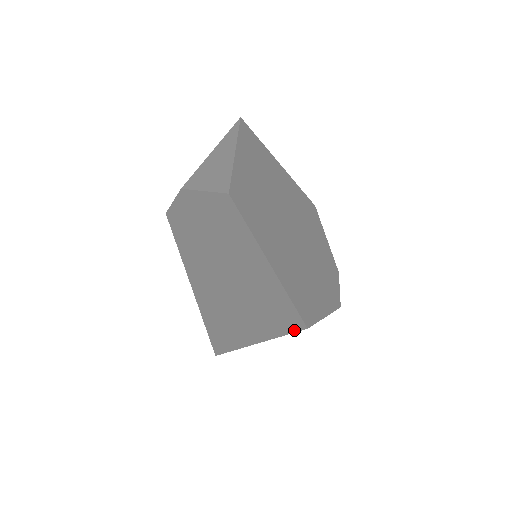
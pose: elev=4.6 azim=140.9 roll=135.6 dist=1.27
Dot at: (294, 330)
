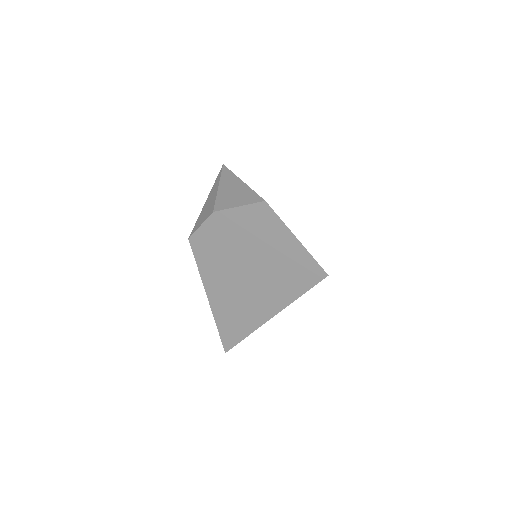
Dot at: (316, 283)
